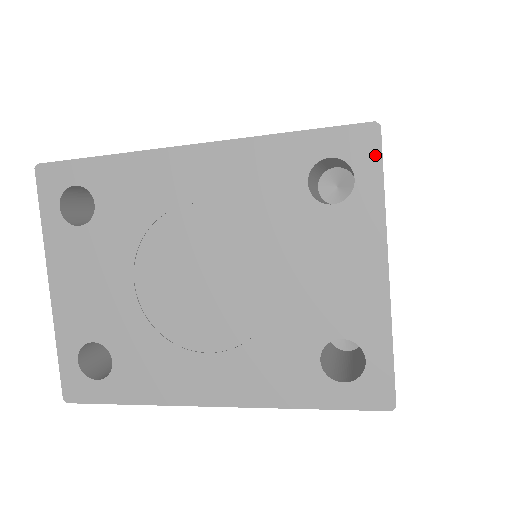
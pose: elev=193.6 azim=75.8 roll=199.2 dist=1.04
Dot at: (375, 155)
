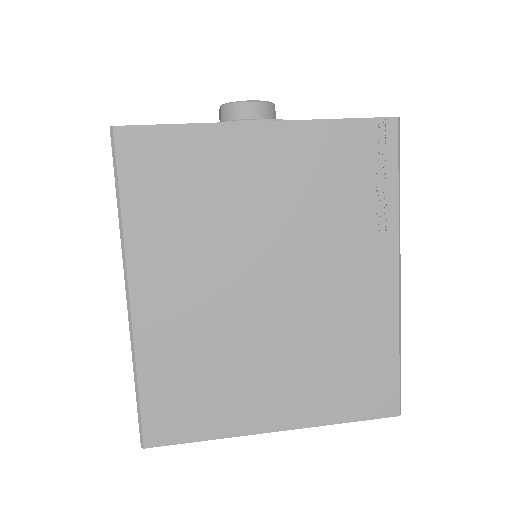
Dot at: occluded
